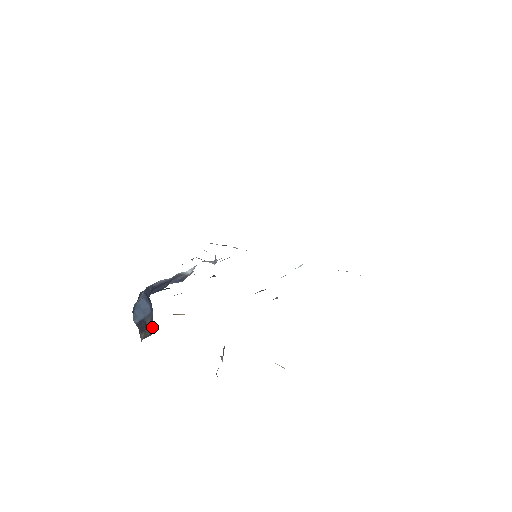
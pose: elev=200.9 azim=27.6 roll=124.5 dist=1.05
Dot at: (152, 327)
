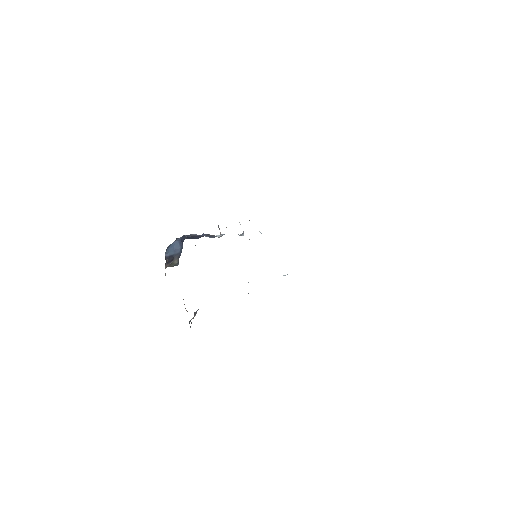
Dot at: (177, 262)
